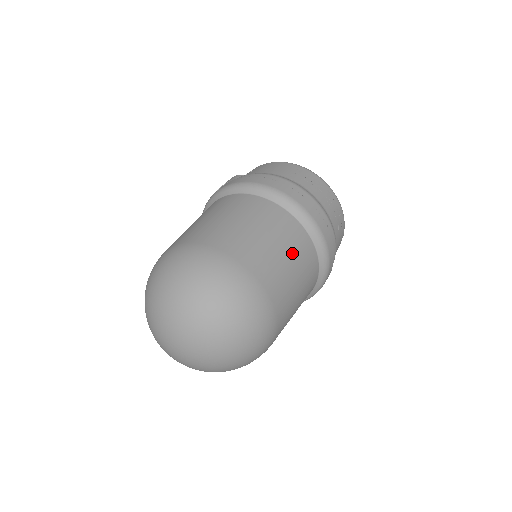
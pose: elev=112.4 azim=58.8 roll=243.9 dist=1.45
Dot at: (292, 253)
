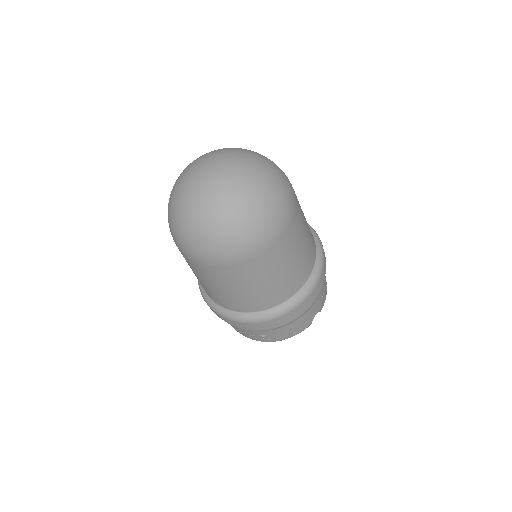
Dot at: (307, 223)
